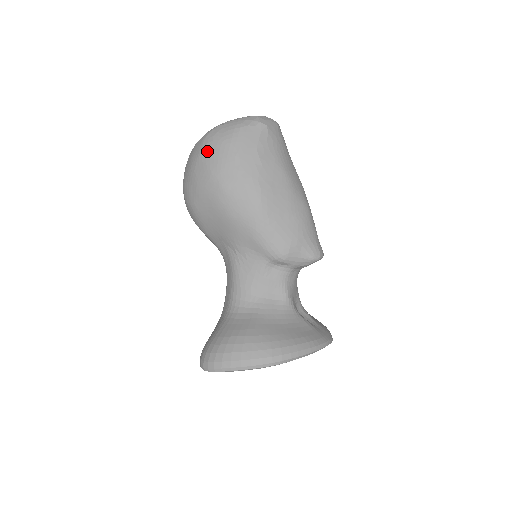
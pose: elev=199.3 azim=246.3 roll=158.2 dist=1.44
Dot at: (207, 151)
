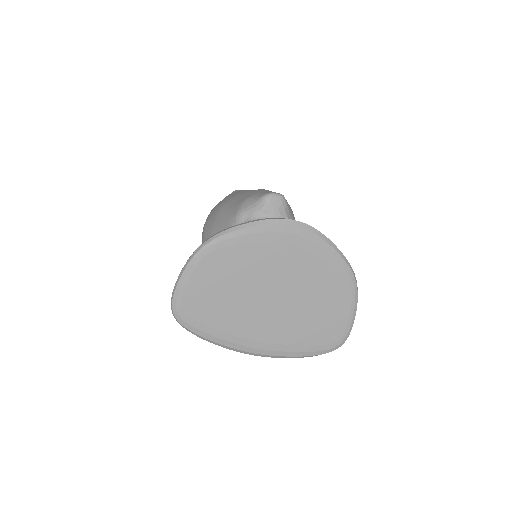
Dot at: occluded
